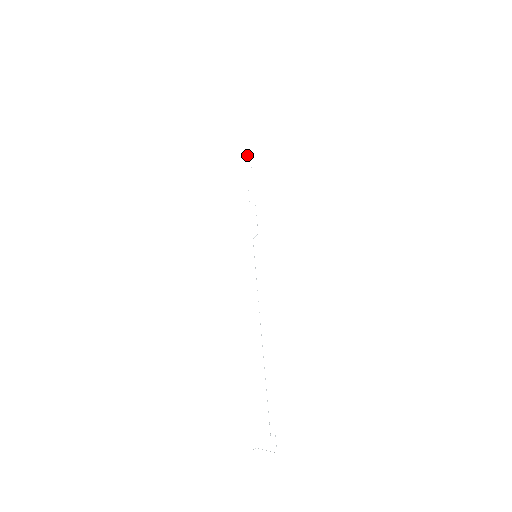
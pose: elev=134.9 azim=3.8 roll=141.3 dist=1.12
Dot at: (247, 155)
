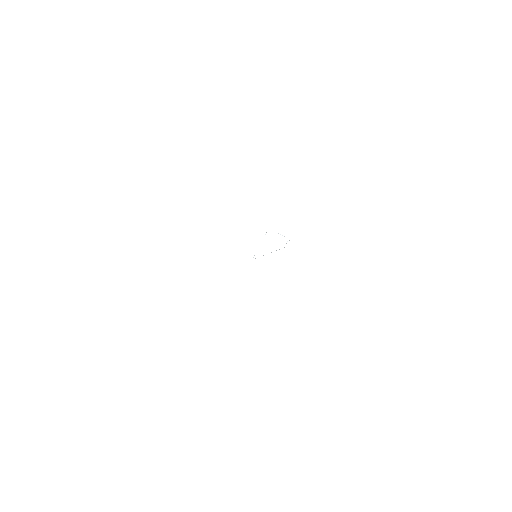
Dot at: occluded
